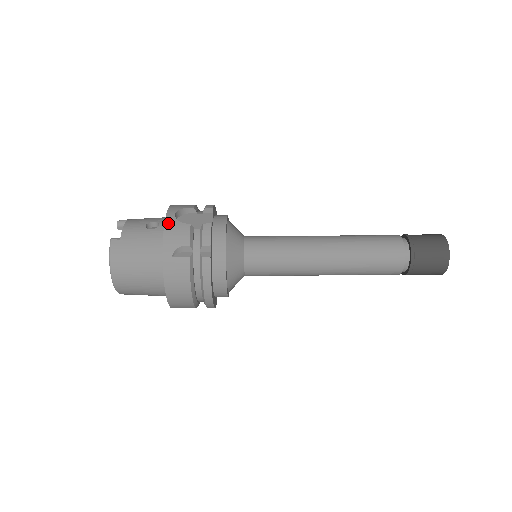
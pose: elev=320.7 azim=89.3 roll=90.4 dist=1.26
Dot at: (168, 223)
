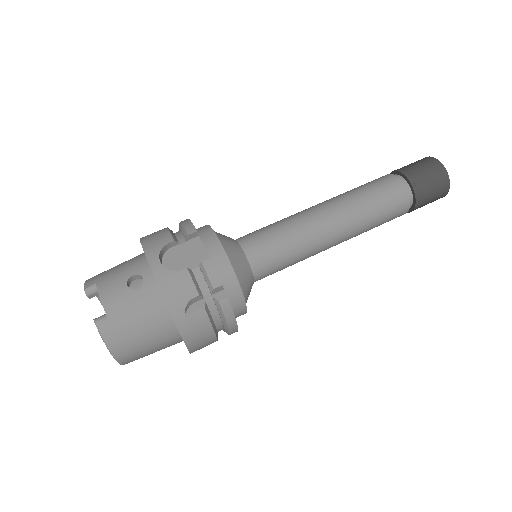
Dot at: (160, 278)
